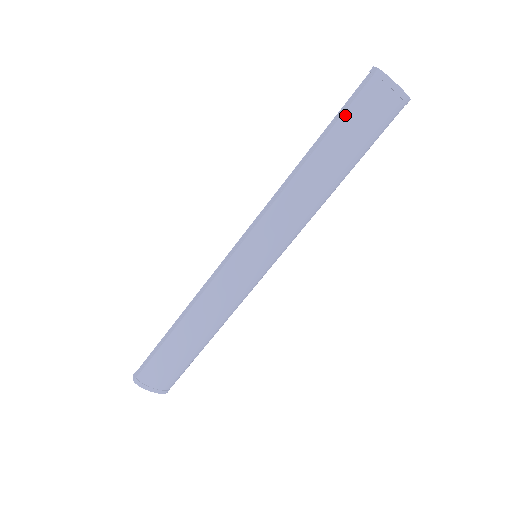
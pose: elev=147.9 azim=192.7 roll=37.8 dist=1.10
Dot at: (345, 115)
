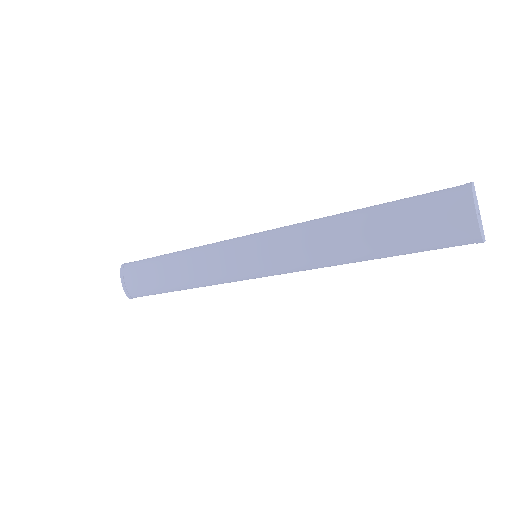
Dot at: (409, 199)
